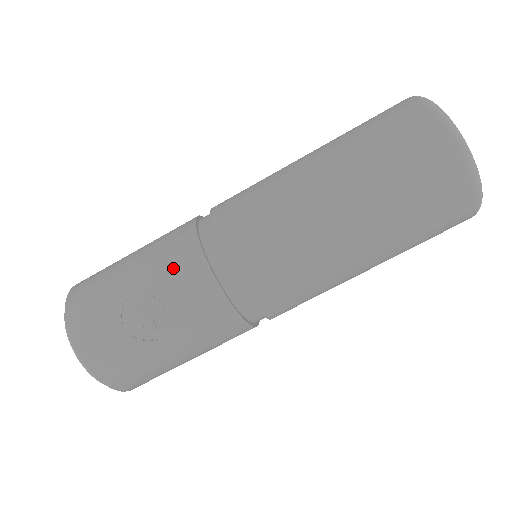
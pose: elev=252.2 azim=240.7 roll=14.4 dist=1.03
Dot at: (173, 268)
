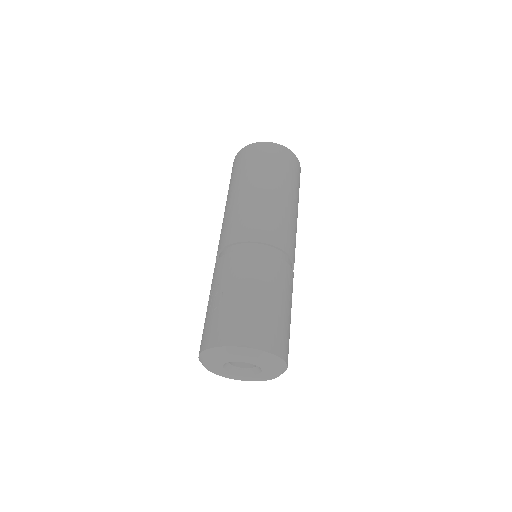
Dot at: occluded
